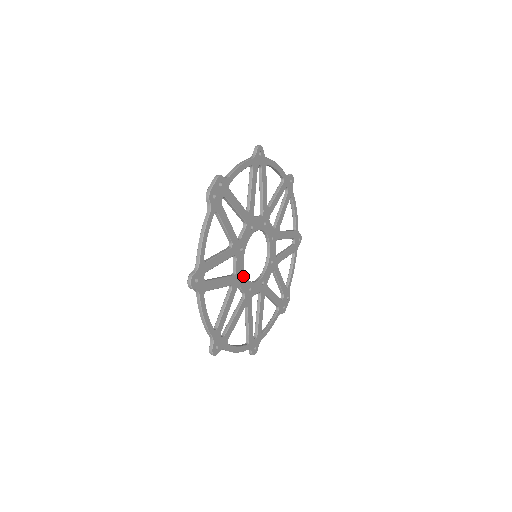
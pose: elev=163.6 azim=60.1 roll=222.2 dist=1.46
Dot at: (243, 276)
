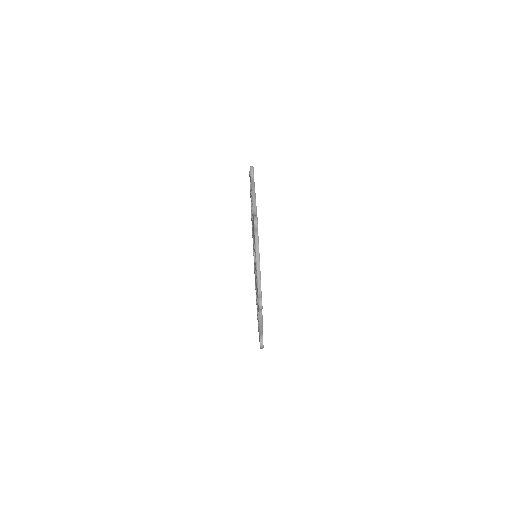
Dot at: occluded
